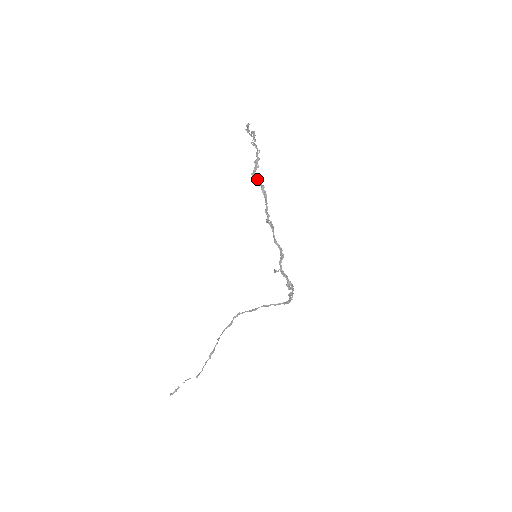
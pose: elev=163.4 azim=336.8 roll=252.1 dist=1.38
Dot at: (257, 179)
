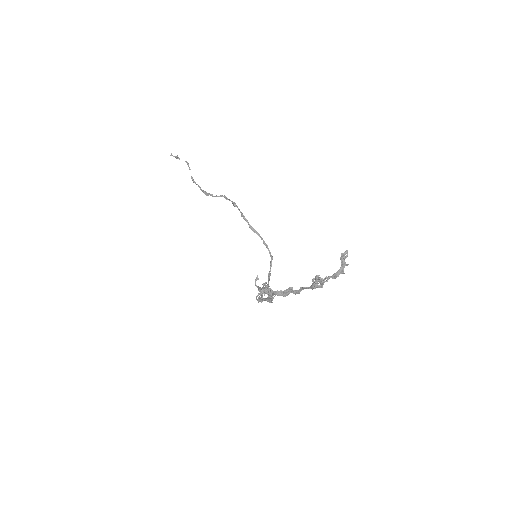
Dot at: (269, 297)
